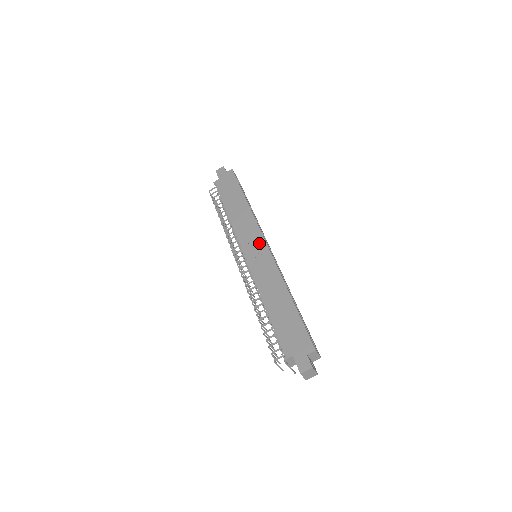
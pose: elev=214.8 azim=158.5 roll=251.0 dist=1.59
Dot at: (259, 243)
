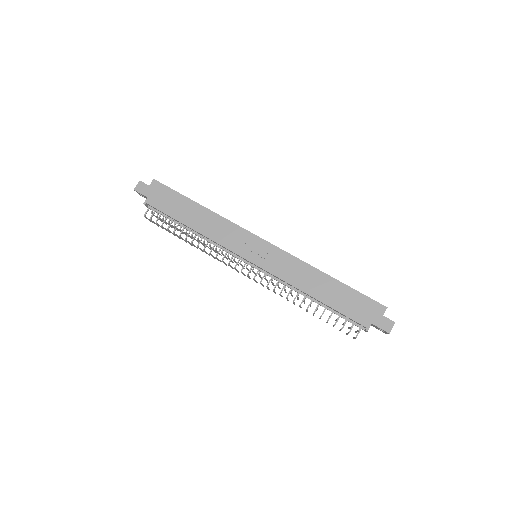
Dot at: (256, 243)
